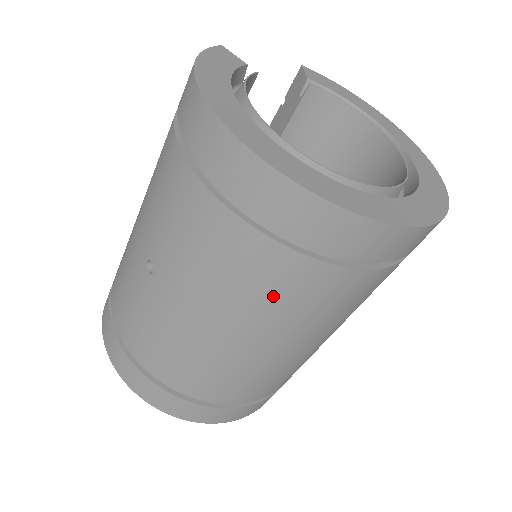
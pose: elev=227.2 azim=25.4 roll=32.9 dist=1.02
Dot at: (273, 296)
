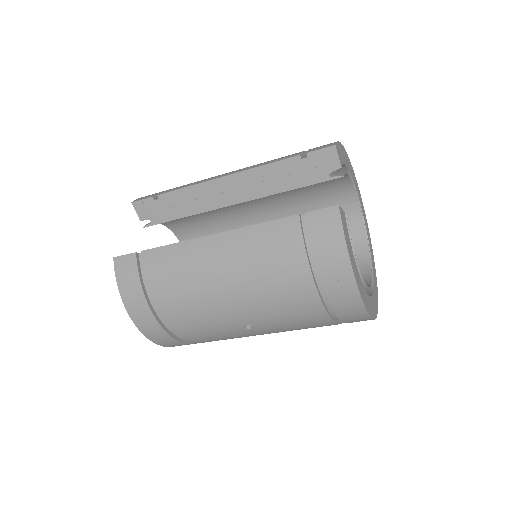
Dot at: occluded
